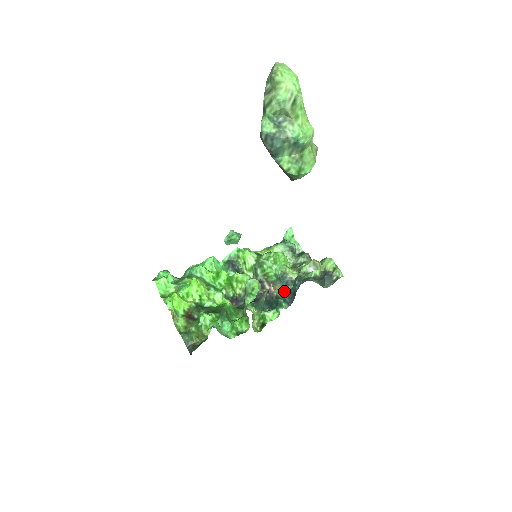
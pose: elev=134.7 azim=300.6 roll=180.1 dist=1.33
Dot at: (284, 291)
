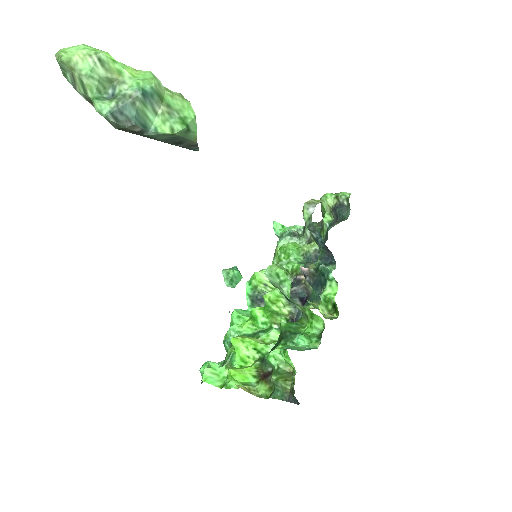
Dot at: occluded
